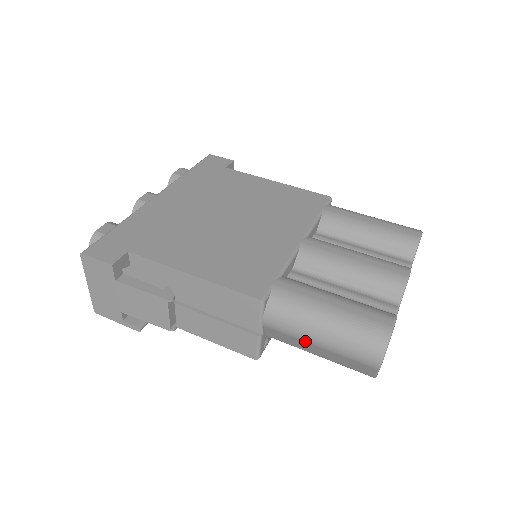
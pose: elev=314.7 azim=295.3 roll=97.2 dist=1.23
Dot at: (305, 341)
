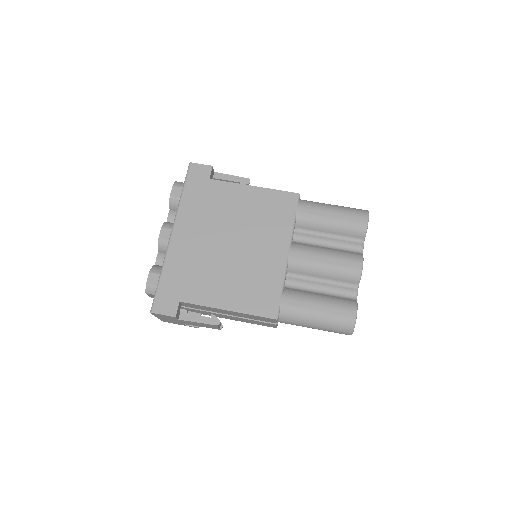
Dot at: occluded
